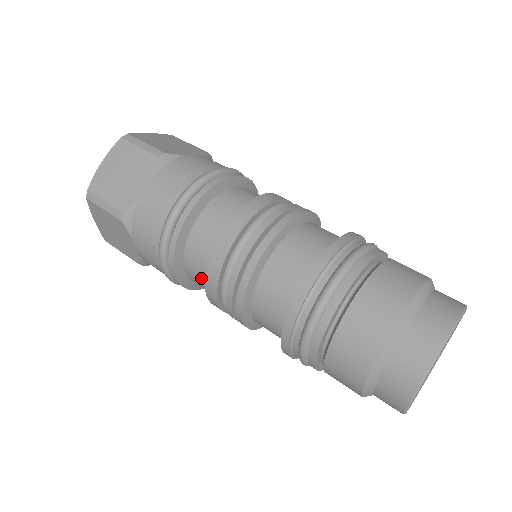
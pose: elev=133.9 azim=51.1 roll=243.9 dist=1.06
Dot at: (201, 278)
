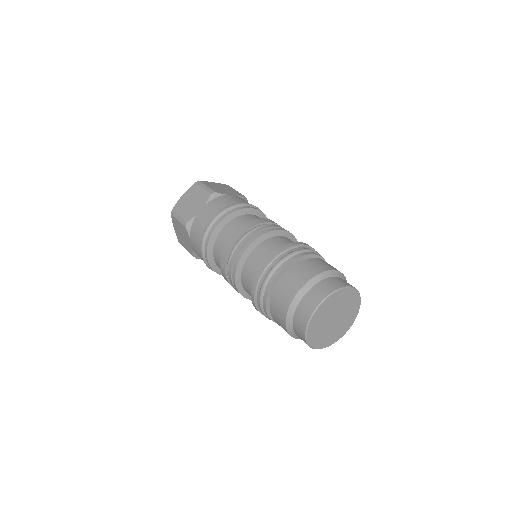
Dot at: occluded
